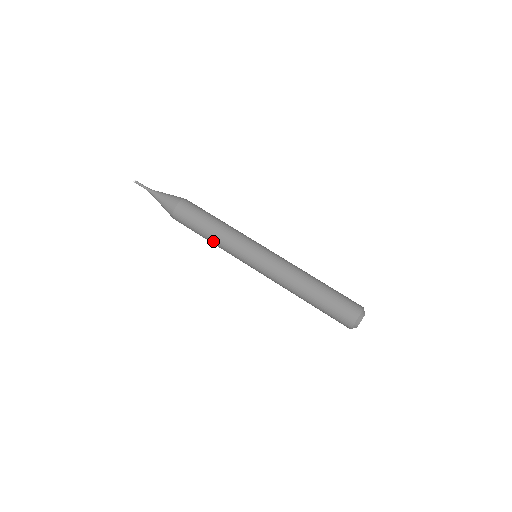
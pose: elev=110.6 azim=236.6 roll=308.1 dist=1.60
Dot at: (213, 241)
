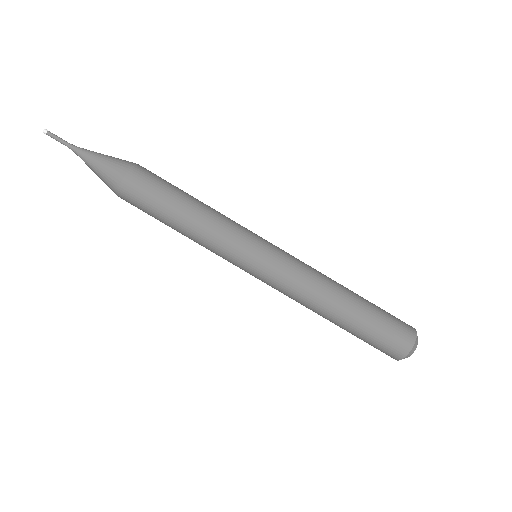
Dot at: (190, 230)
